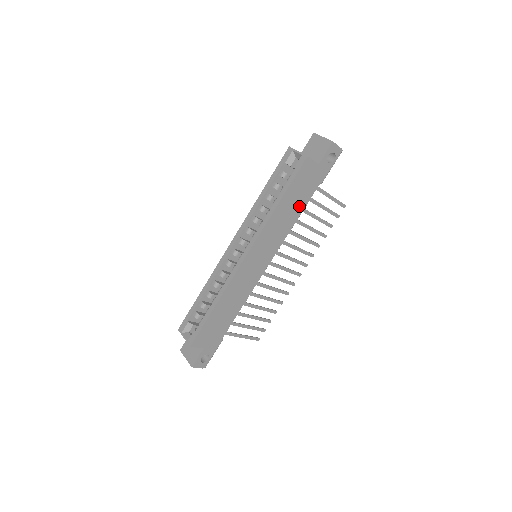
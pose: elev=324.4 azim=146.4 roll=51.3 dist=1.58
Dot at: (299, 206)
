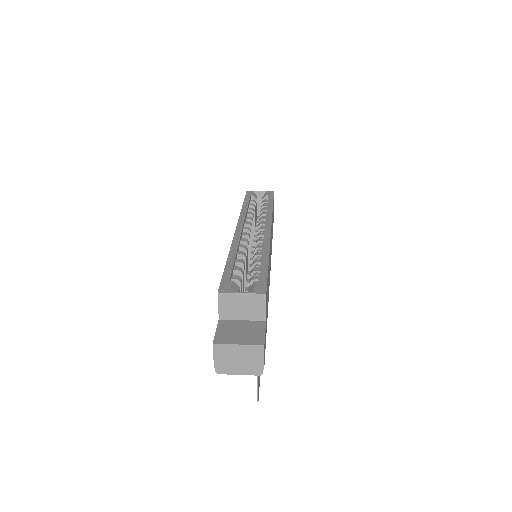
Dot at: occluded
